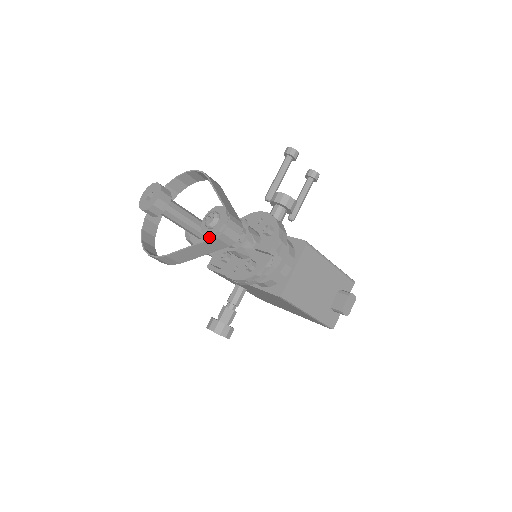
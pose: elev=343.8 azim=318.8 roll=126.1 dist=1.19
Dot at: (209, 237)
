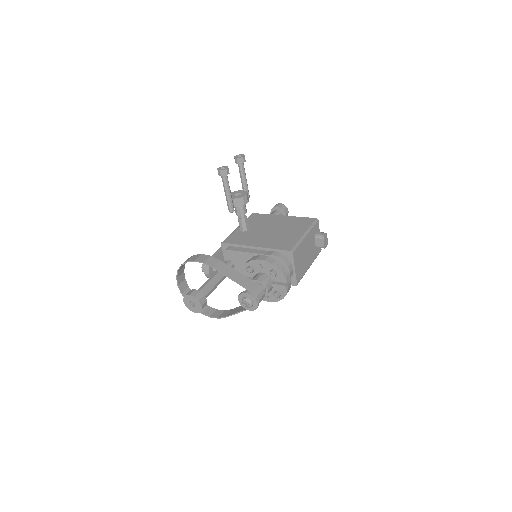
Dot at: occluded
